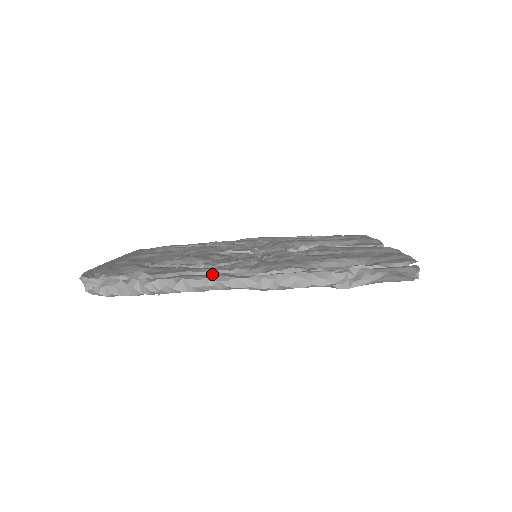
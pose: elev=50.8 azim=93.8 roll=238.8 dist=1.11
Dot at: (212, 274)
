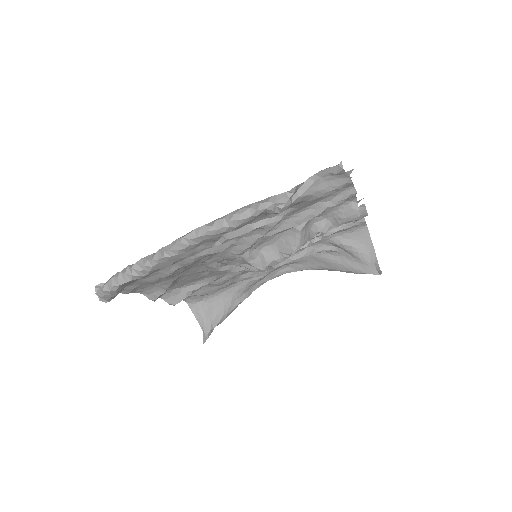
Dot at: occluded
